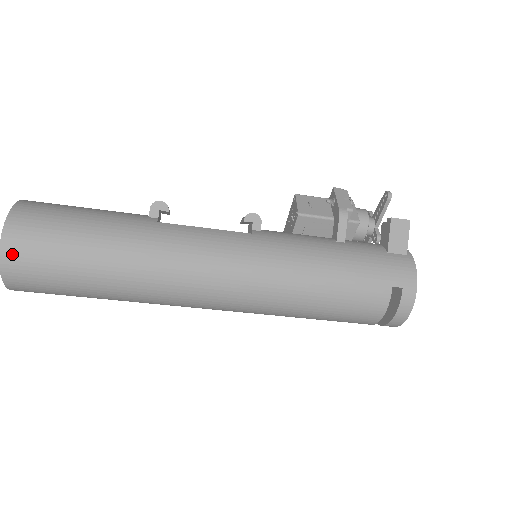
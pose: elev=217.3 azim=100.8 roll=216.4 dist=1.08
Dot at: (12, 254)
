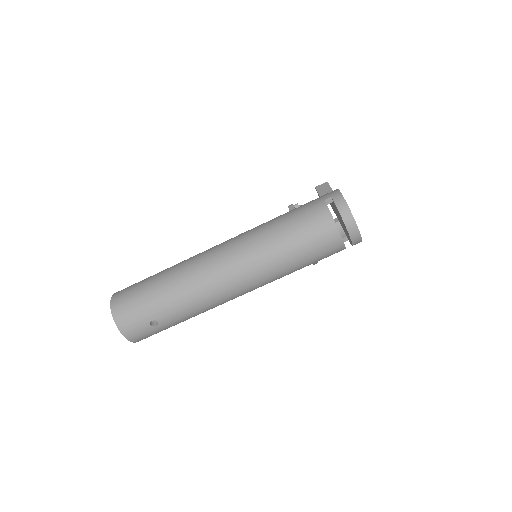
Dot at: (116, 301)
